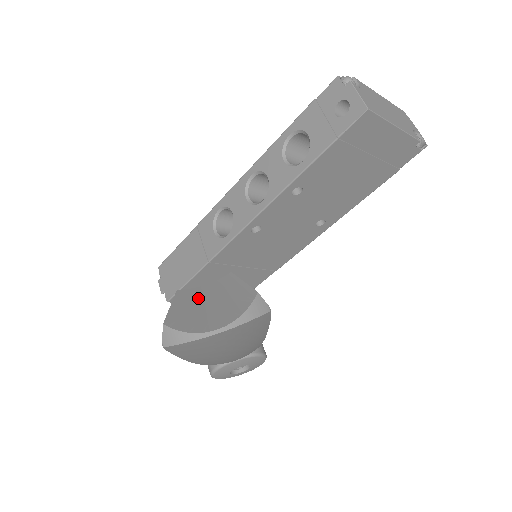
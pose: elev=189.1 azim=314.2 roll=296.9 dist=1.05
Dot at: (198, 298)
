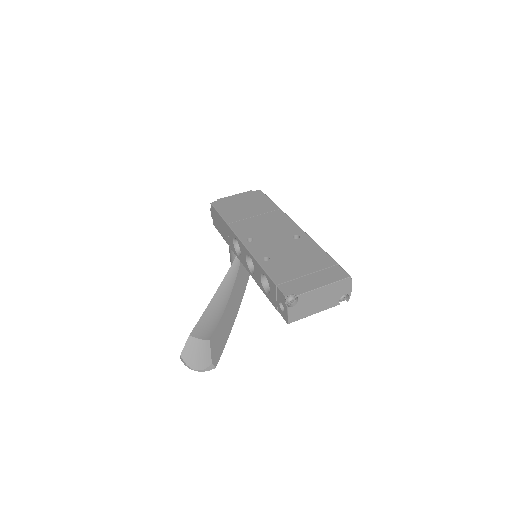
Dot at: (195, 346)
